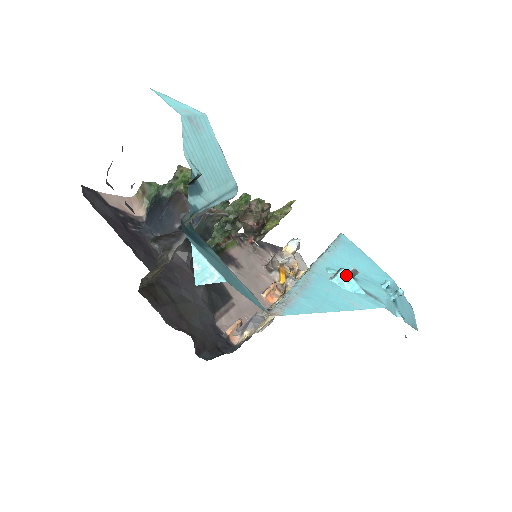
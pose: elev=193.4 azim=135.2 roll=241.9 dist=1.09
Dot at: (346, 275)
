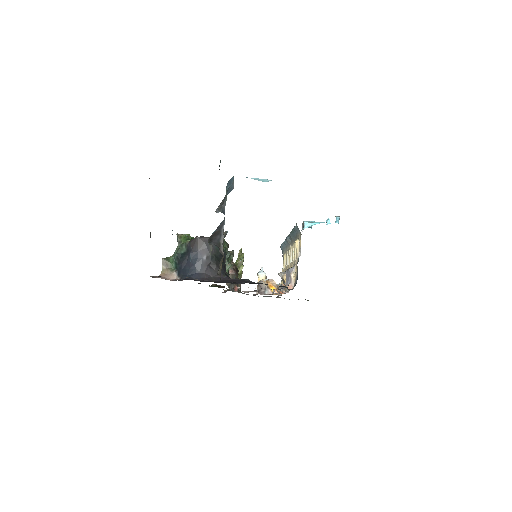
Dot at: (308, 221)
